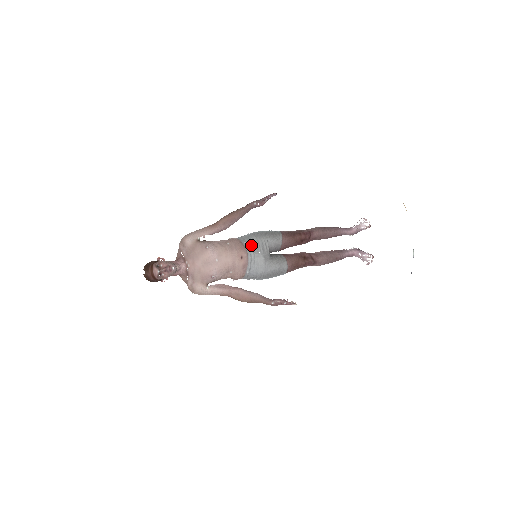
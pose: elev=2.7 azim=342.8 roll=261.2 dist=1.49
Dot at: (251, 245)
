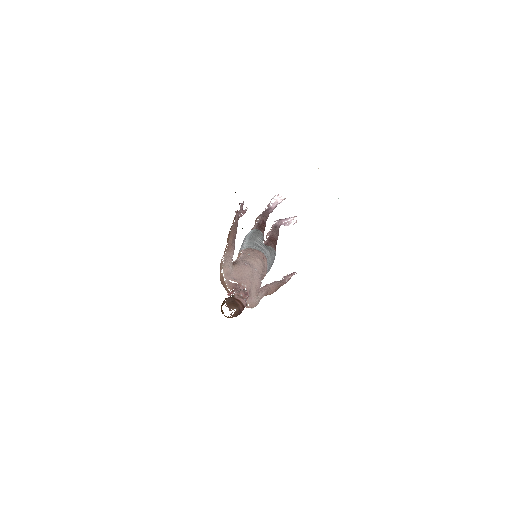
Dot at: (258, 247)
